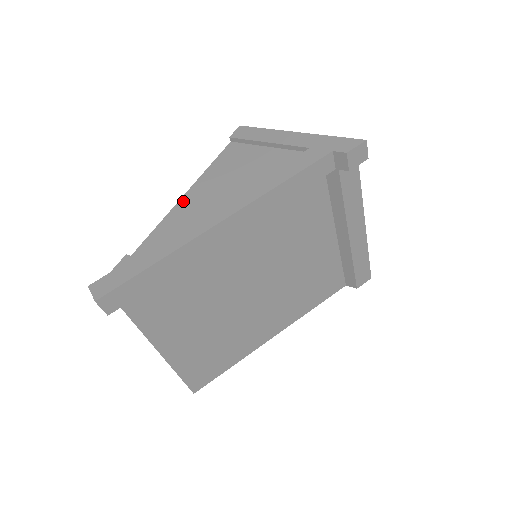
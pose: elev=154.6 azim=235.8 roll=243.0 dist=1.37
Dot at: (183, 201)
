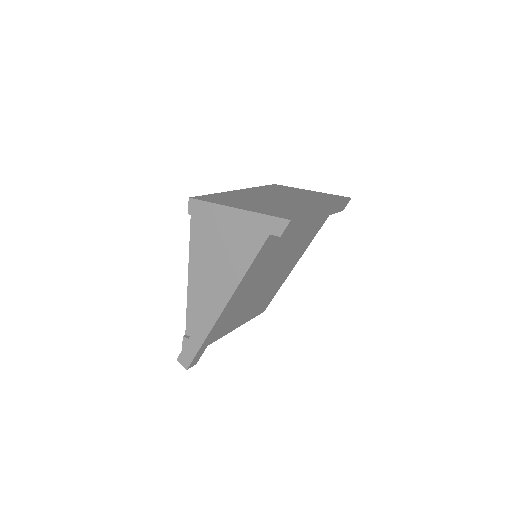
Dot at: (190, 284)
